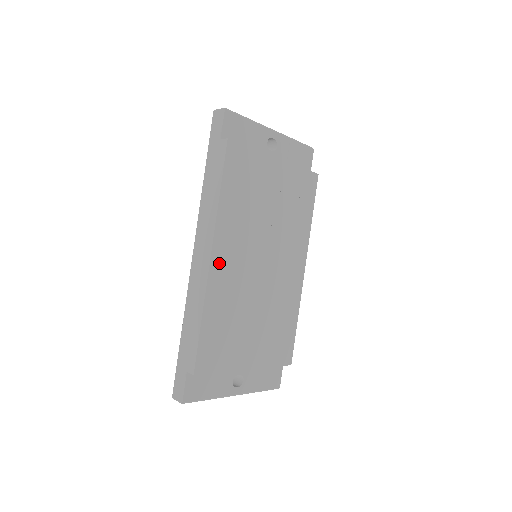
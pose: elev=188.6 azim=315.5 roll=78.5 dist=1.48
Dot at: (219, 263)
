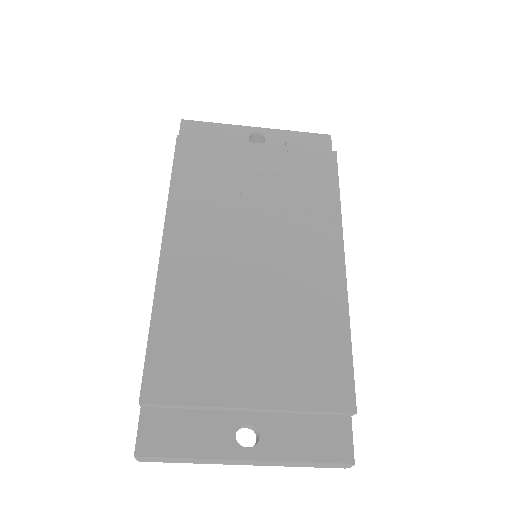
Dot at: (176, 255)
